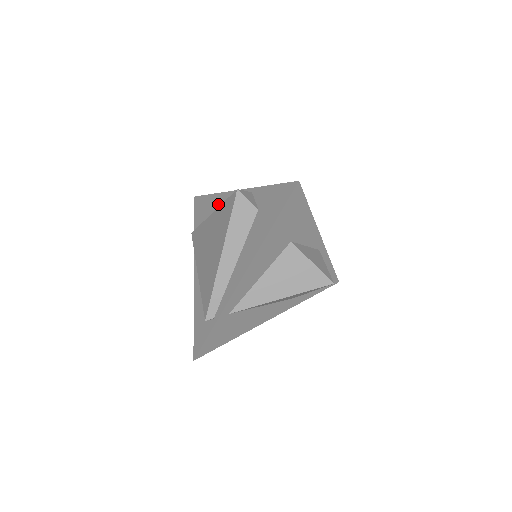
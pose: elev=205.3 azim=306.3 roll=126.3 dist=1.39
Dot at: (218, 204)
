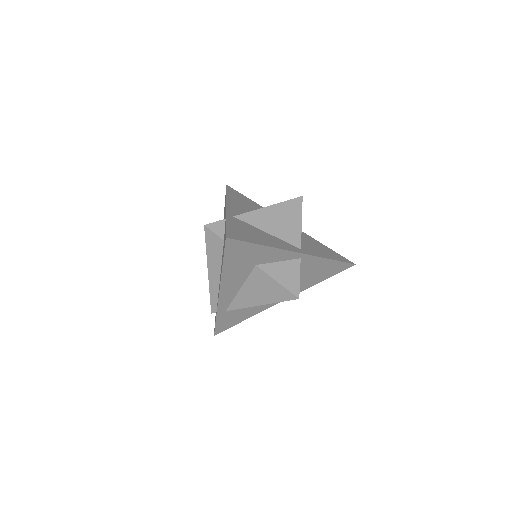
Dot at: occluded
